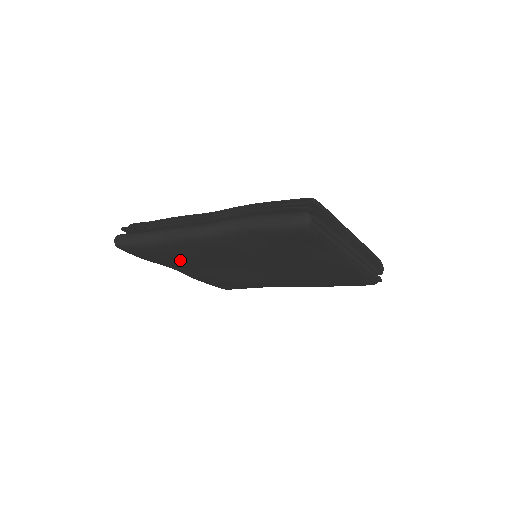
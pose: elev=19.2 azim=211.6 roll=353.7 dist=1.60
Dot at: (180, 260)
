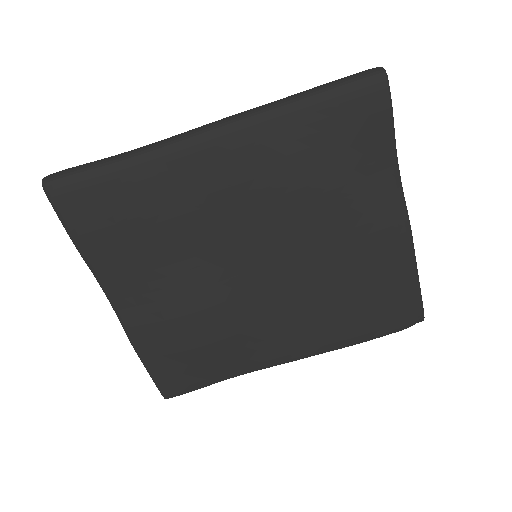
Dot at: (142, 235)
